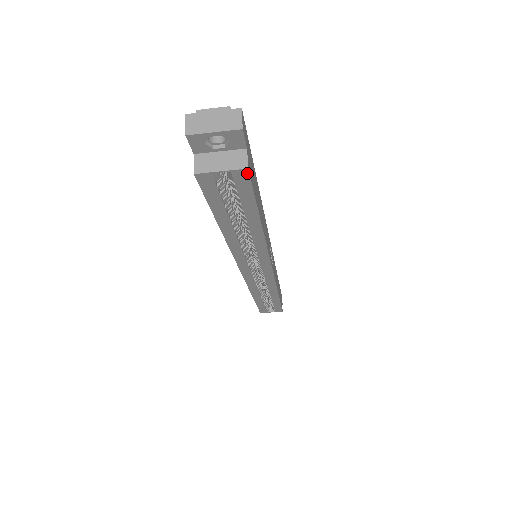
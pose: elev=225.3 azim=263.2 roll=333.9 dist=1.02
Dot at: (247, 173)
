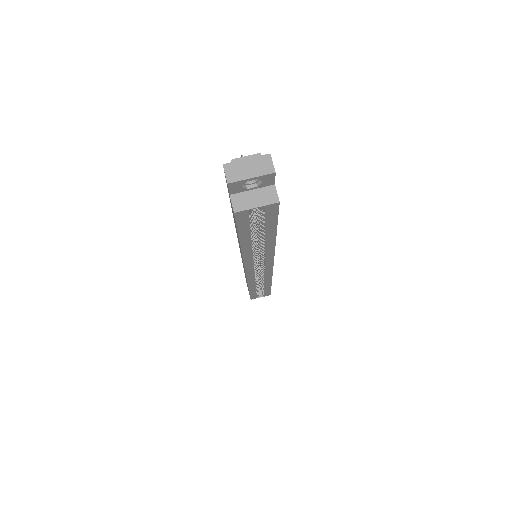
Dot at: (277, 205)
